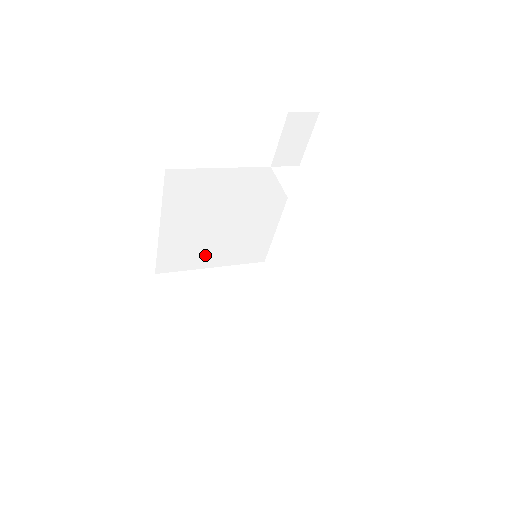
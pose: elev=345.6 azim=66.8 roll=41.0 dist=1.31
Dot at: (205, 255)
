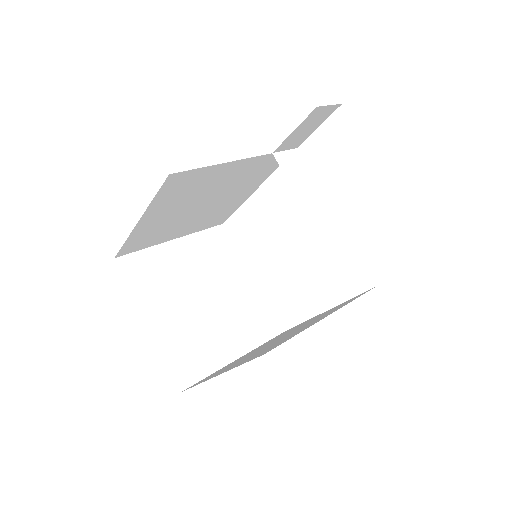
Dot at: (172, 232)
